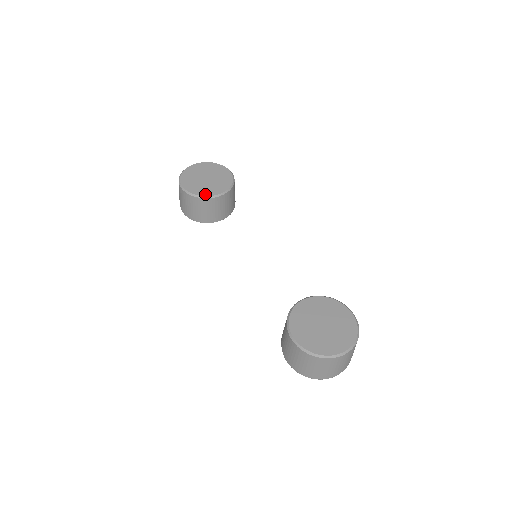
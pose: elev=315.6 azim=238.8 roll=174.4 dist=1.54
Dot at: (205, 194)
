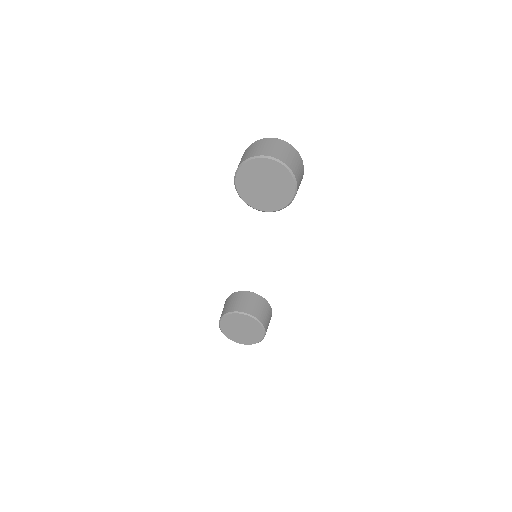
Dot at: (249, 202)
